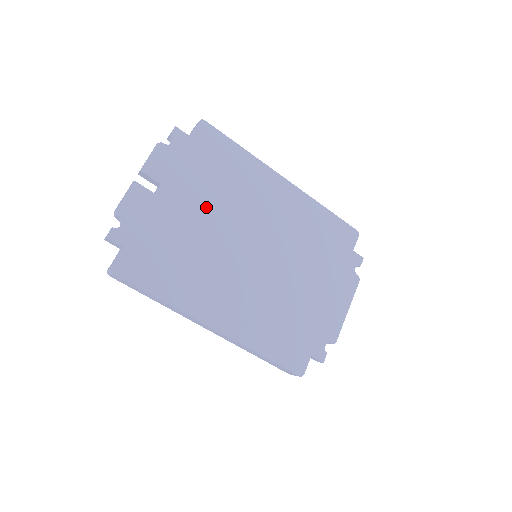
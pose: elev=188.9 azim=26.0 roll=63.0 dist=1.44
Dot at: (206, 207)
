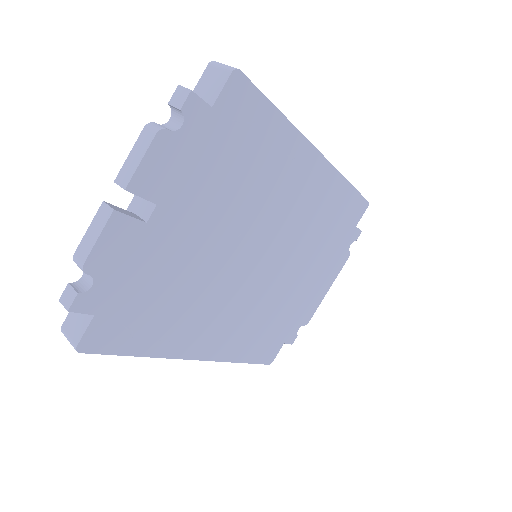
Dot at: (215, 222)
